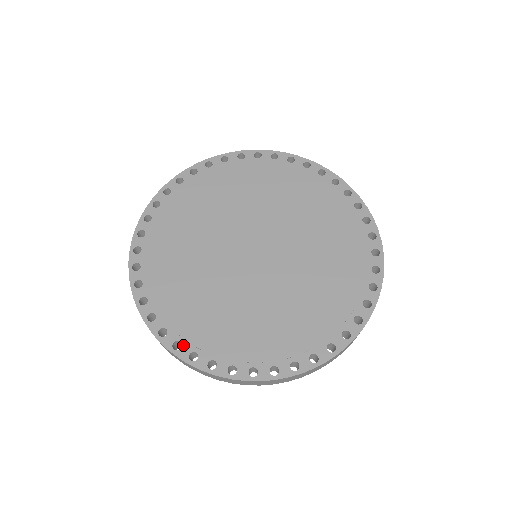
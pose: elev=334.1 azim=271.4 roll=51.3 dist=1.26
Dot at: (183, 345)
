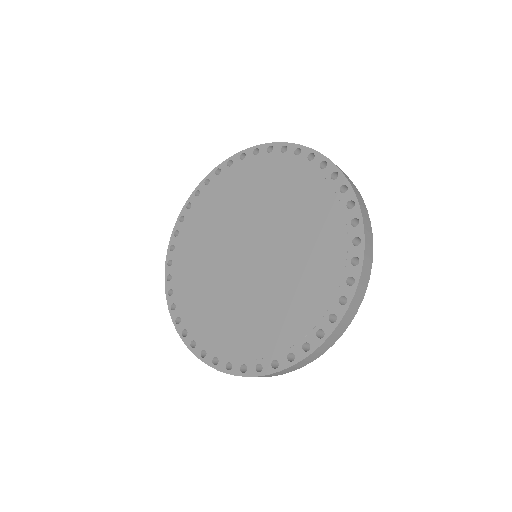
Dot at: (181, 321)
